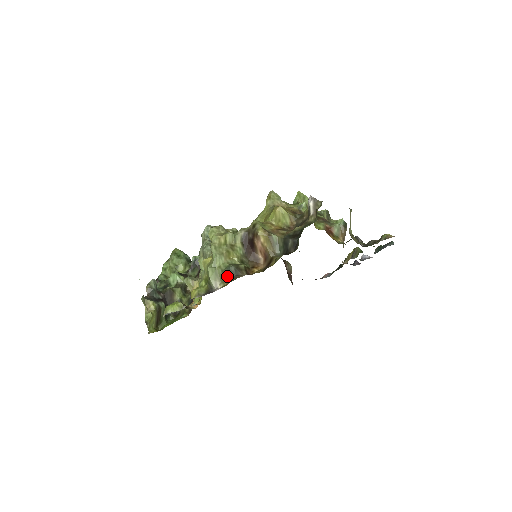
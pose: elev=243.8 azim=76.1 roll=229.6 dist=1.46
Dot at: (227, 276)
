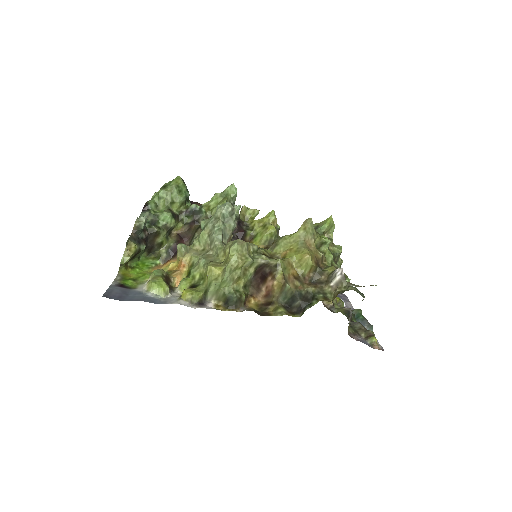
Dot at: (226, 300)
